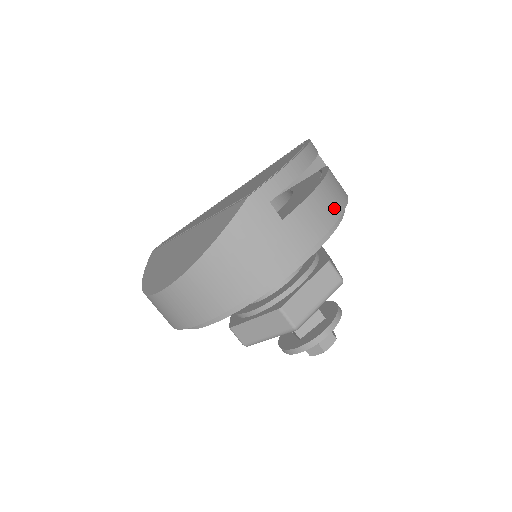
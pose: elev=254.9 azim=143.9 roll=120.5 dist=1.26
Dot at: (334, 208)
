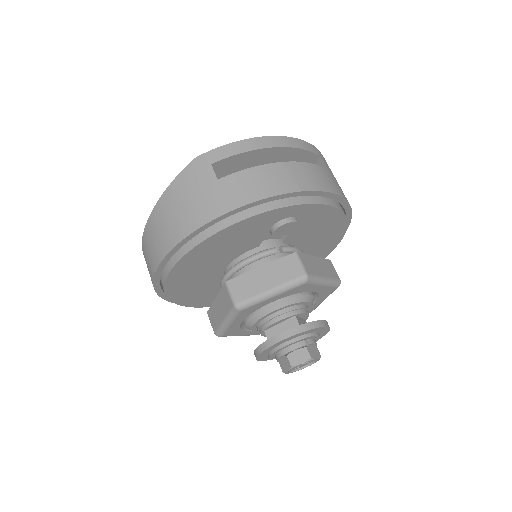
Dot at: (285, 184)
